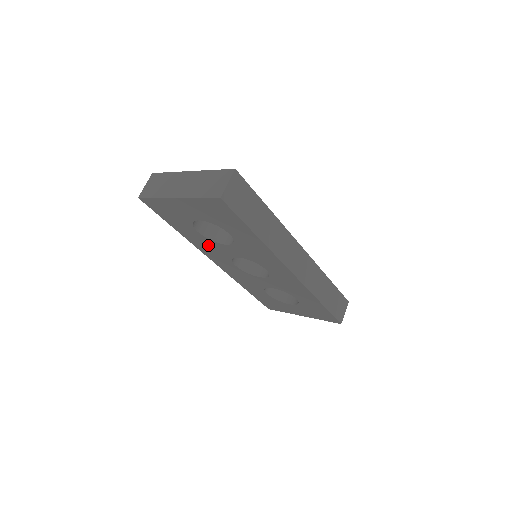
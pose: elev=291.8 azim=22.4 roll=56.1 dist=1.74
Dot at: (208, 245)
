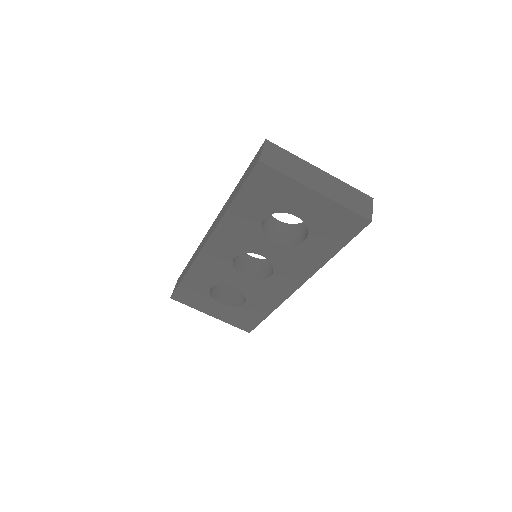
Dot at: (244, 231)
